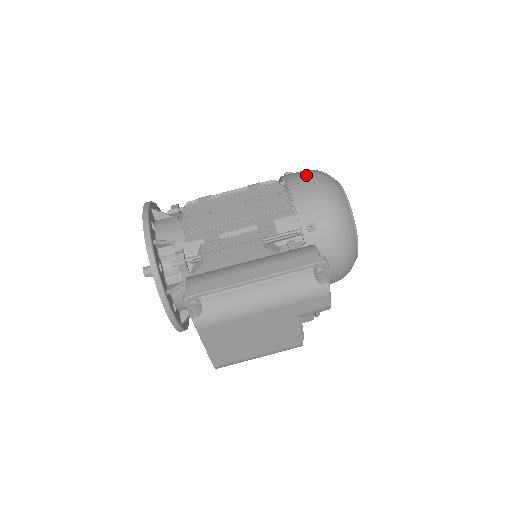
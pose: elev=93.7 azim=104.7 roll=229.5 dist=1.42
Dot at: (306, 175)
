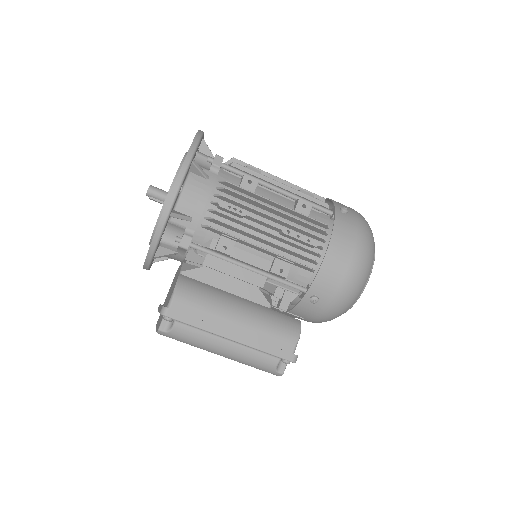
Dot at: (354, 243)
